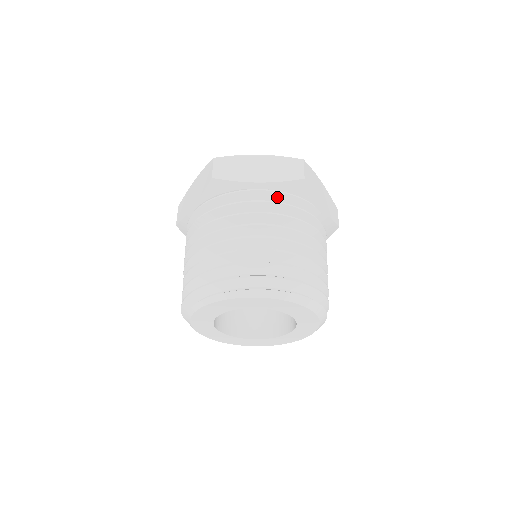
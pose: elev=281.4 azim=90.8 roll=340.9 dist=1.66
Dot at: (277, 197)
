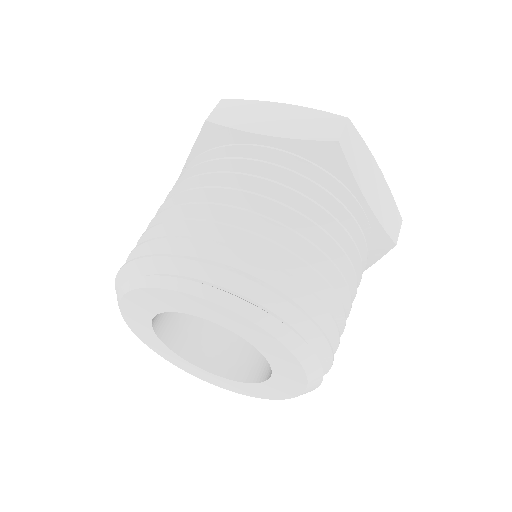
Dot at: (291, 163)
